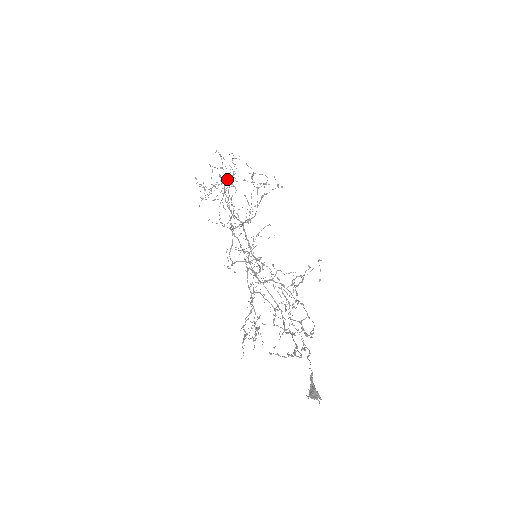
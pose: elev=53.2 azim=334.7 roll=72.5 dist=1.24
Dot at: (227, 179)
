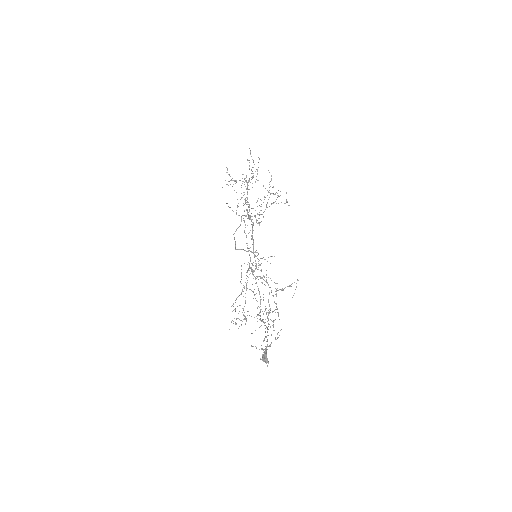
Dot at: (251, 177)
